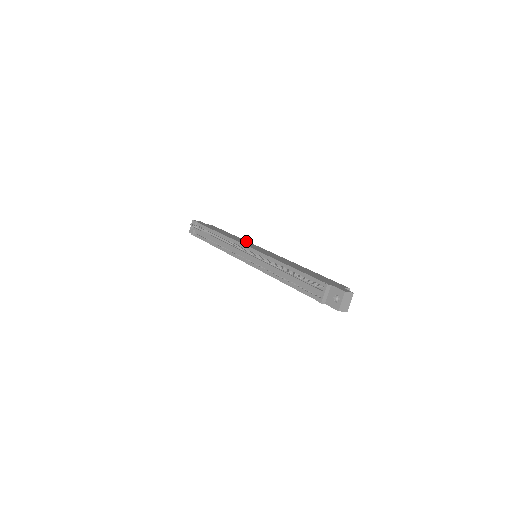
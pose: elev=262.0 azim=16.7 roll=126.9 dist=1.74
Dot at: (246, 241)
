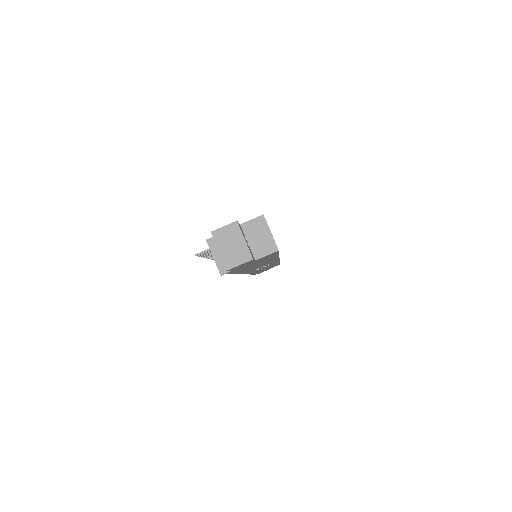
Dot at: occluded
